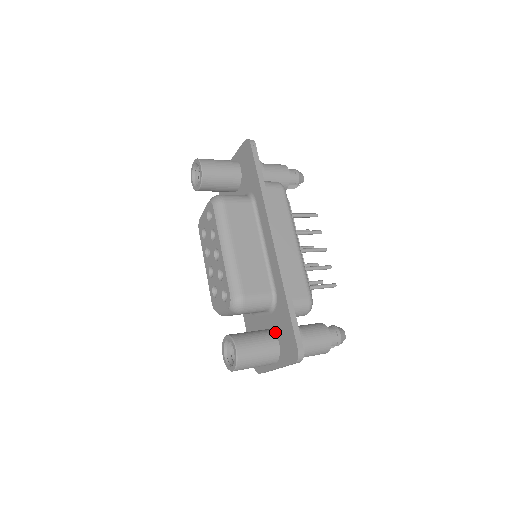
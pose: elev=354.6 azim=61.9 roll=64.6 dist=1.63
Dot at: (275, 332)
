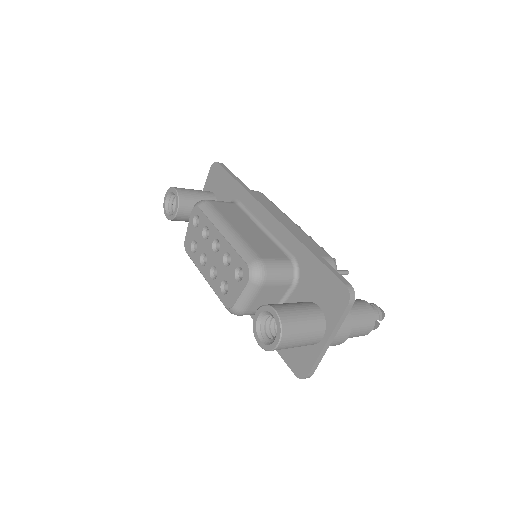
Dot at: (309, 300)
